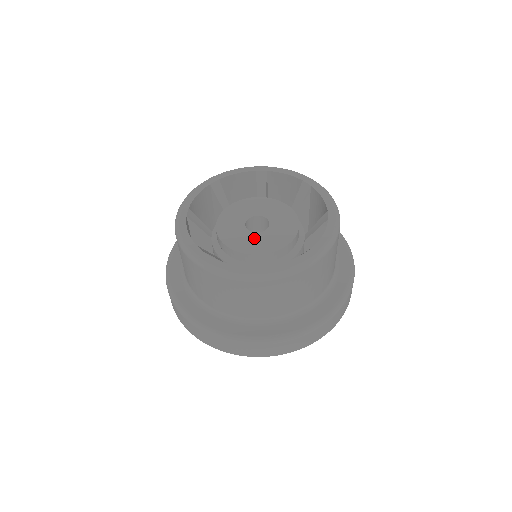
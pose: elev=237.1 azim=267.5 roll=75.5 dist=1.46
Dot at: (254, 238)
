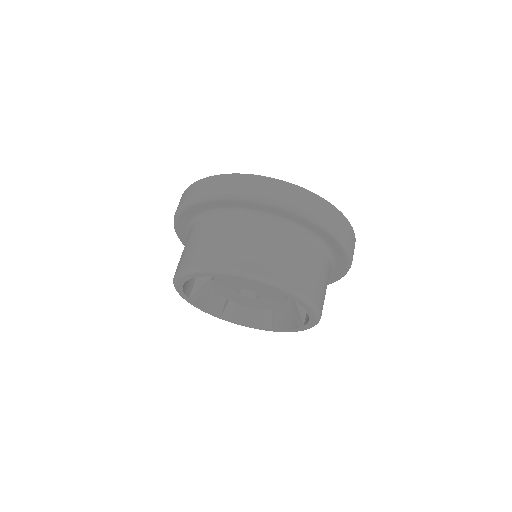
Dot at: (254, 302)
